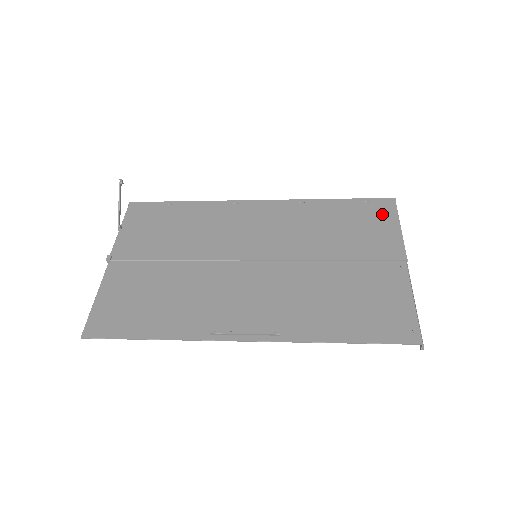
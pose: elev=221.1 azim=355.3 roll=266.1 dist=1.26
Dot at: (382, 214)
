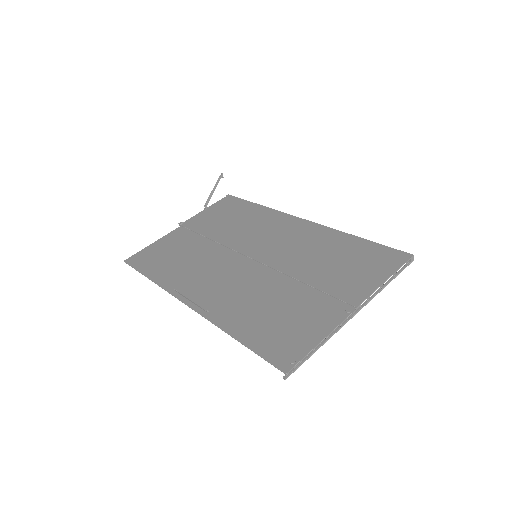
Dot at: (384, 263)
